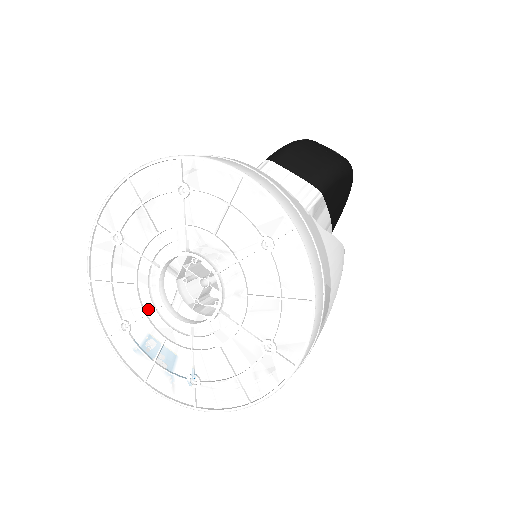
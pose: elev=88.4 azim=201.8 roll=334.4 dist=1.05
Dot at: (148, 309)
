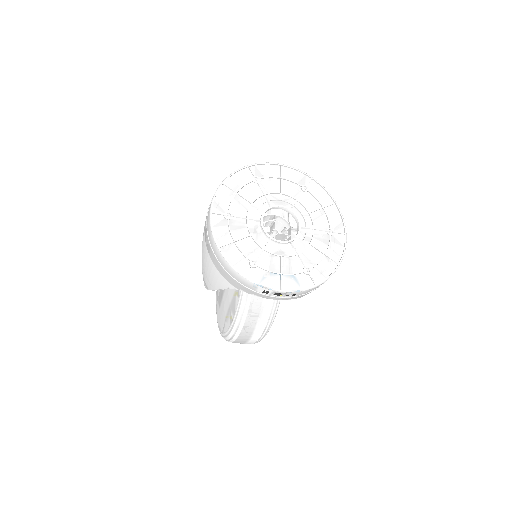
Dot at: (263, 246)
